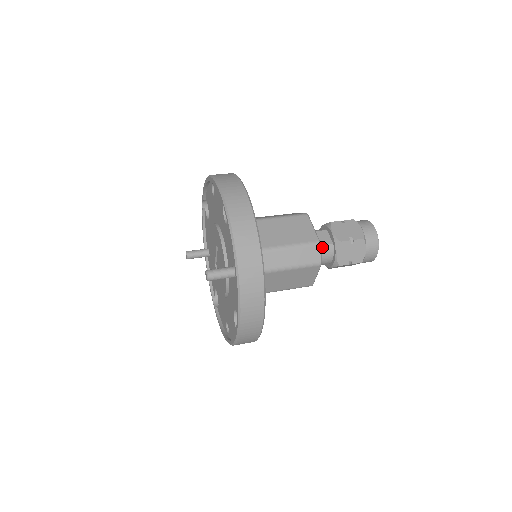
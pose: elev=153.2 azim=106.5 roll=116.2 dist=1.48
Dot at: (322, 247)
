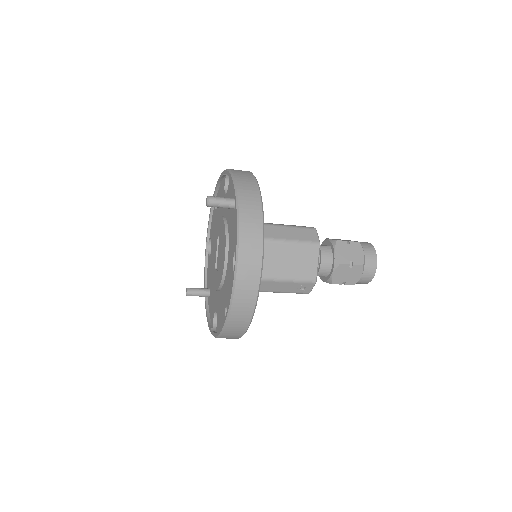
Dot at: (320, 247)
